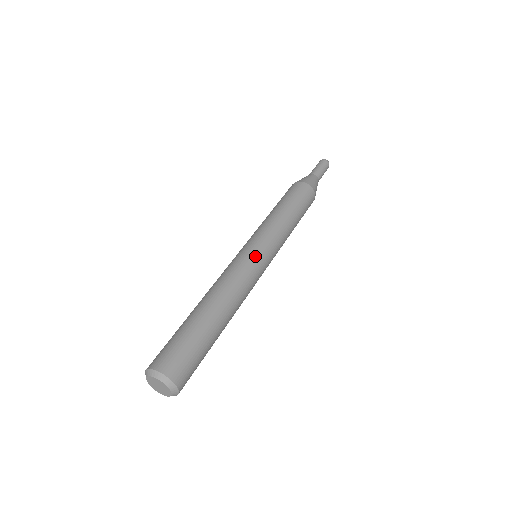
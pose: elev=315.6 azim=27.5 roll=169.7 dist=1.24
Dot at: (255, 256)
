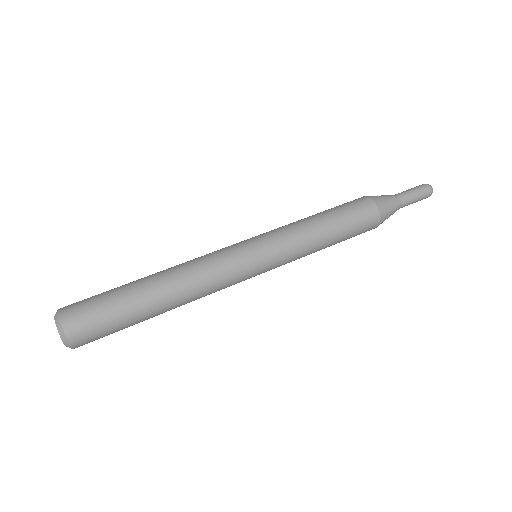
Dot at: (250, 270)
